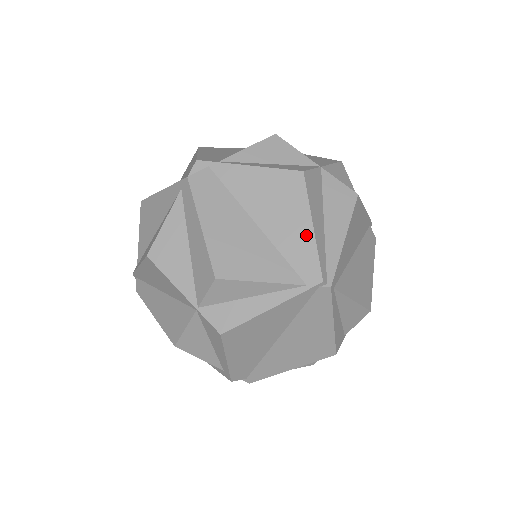
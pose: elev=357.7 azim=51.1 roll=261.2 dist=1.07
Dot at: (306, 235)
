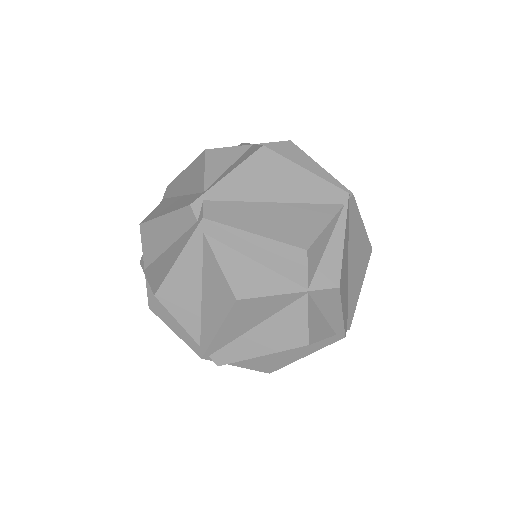
Dot at: (310, 178)
